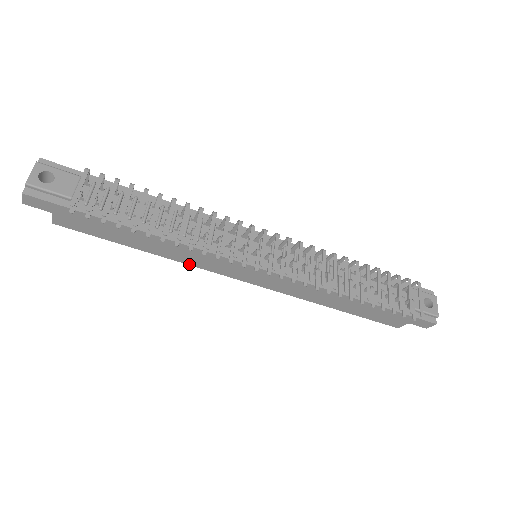
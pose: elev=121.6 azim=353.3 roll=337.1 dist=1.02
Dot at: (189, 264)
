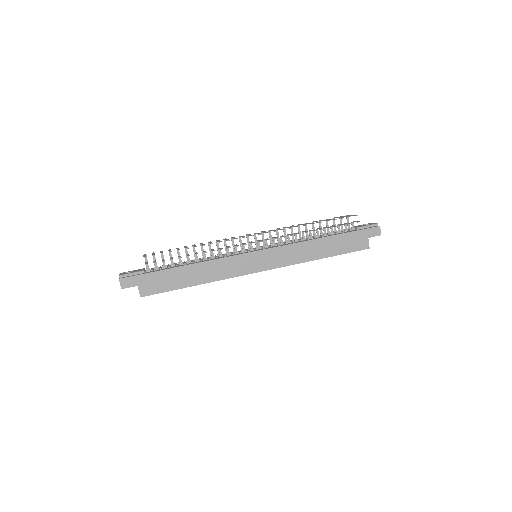
Dot at: (224, 279)
